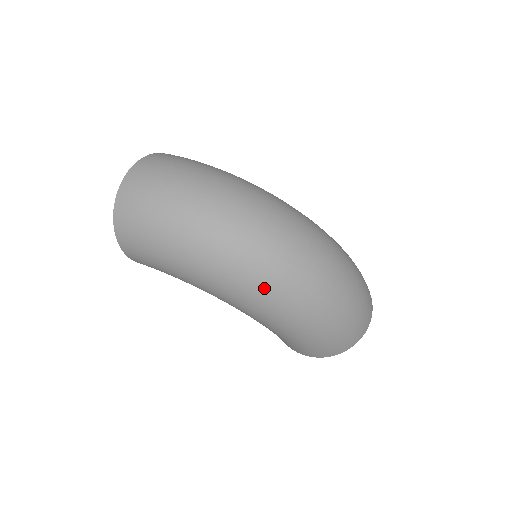
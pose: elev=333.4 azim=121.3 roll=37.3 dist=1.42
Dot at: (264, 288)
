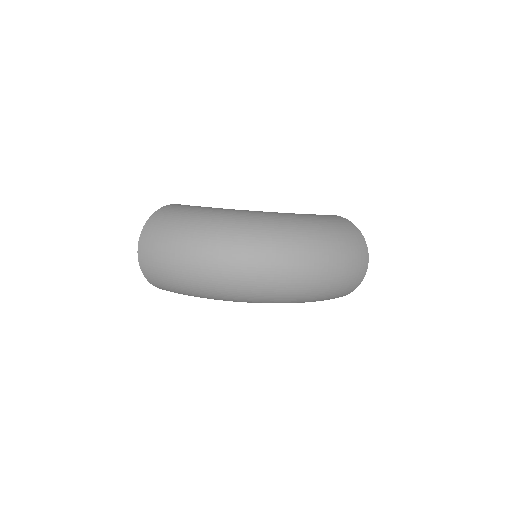
Dot at: (263, 296)
